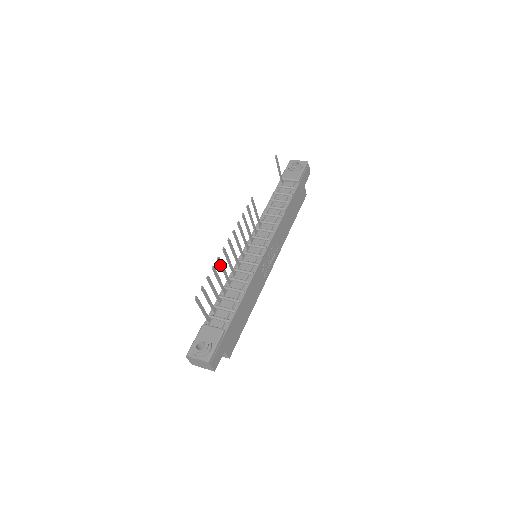
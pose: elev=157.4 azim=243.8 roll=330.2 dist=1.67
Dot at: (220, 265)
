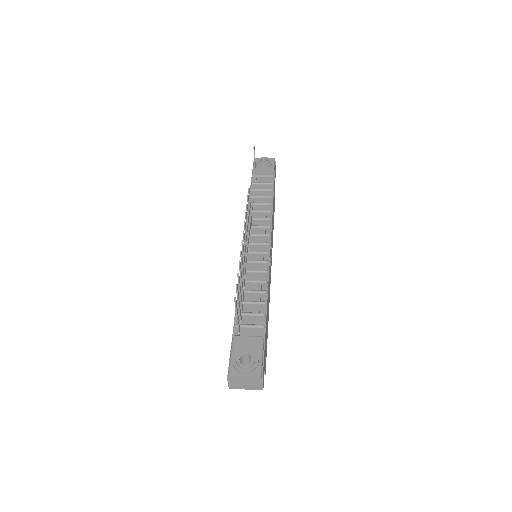
Dot at: (241, 262)
